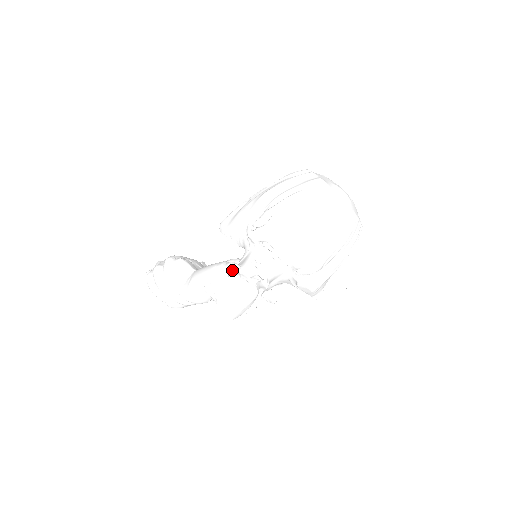
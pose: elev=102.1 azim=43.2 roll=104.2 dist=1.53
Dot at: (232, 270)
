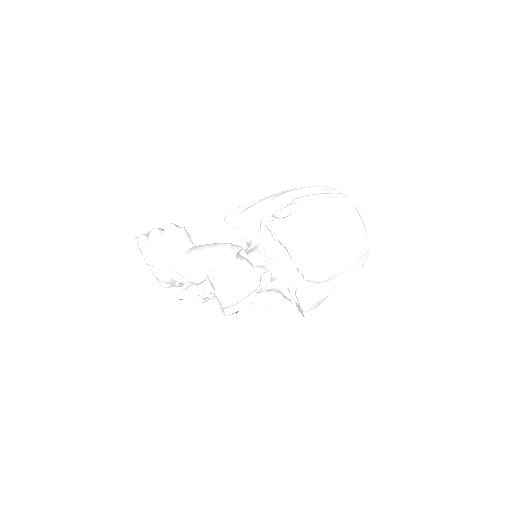
Dot at: (239, 253)
